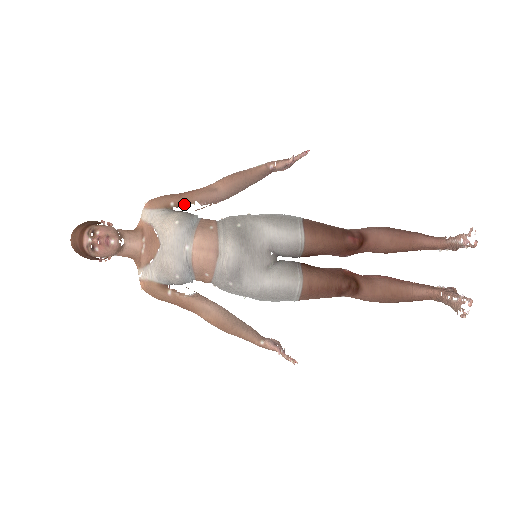
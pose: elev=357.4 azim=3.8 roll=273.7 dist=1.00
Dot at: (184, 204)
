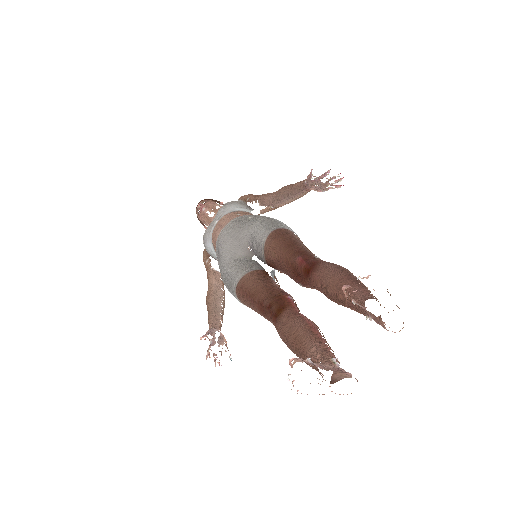
Dot at: occluded
